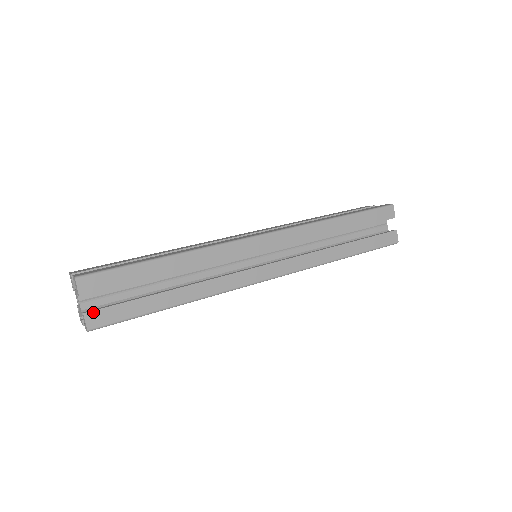
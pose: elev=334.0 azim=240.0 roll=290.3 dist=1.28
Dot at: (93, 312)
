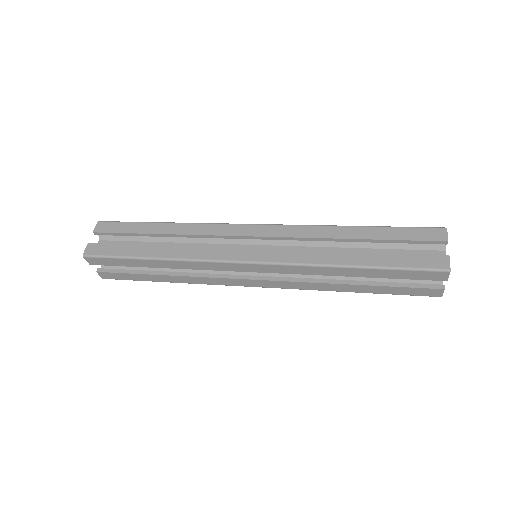
Dot at: (94, 244)
